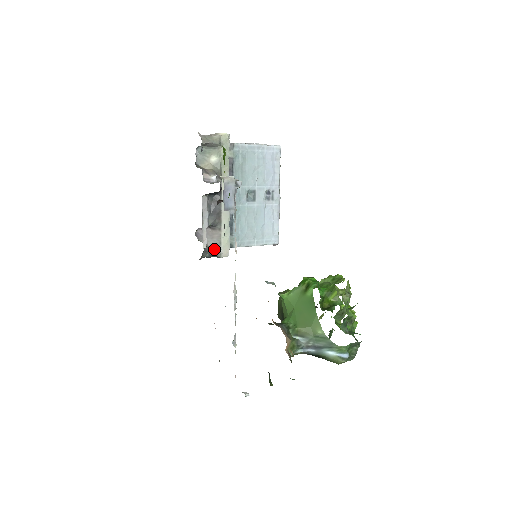
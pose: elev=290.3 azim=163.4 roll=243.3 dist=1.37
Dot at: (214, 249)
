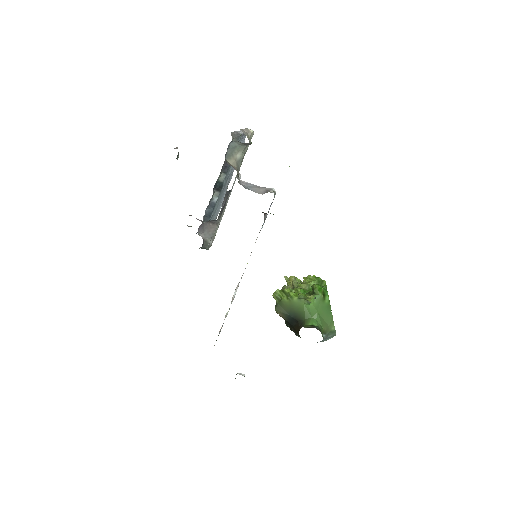
Dot at: (207, 242)
